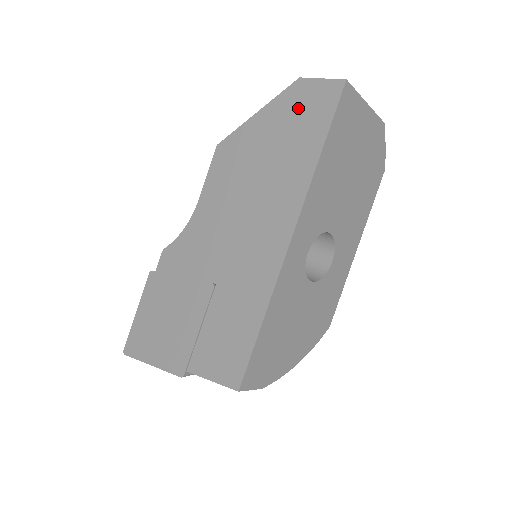
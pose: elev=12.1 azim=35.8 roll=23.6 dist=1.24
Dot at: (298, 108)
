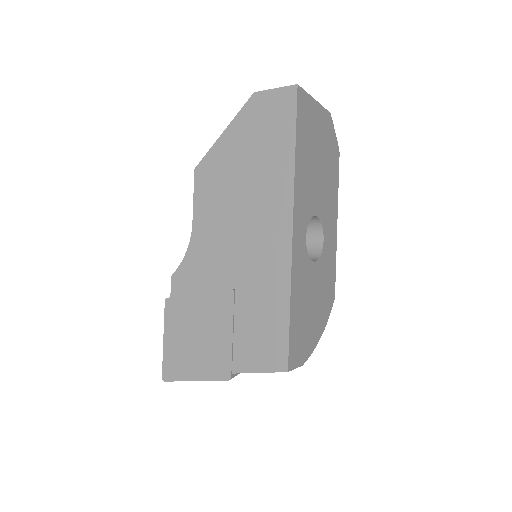
Dot at: (262, 118)
